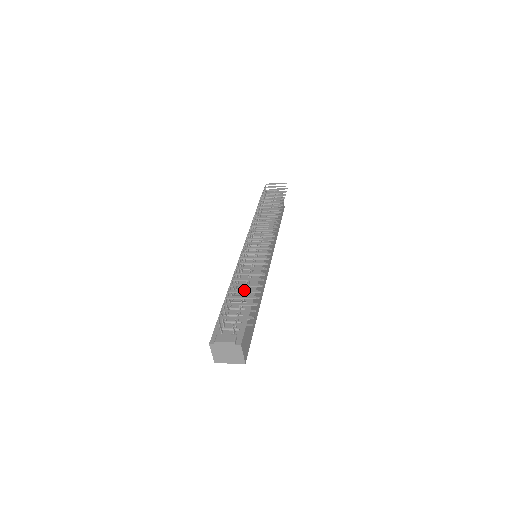
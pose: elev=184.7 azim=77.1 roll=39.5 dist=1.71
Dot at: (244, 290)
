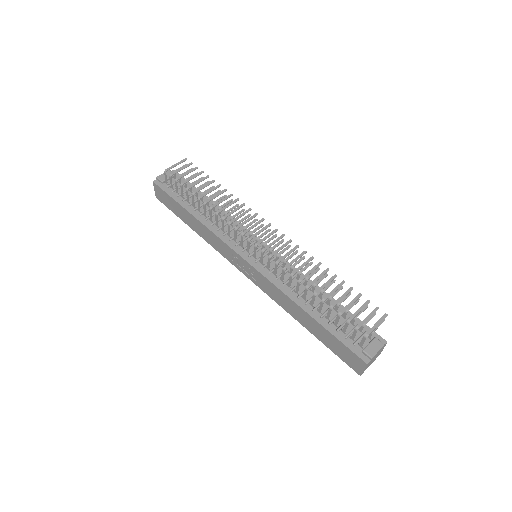
Dot at: (342, 295)
